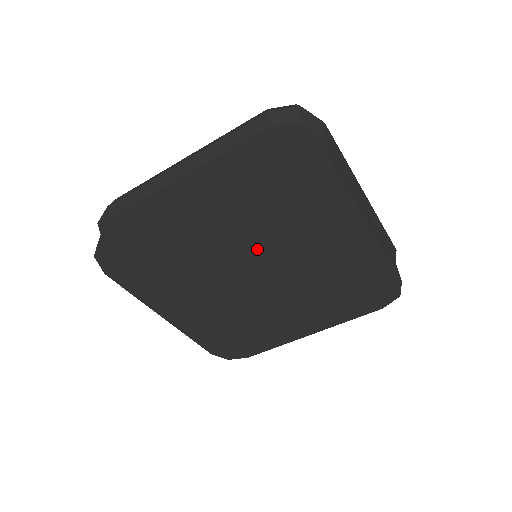
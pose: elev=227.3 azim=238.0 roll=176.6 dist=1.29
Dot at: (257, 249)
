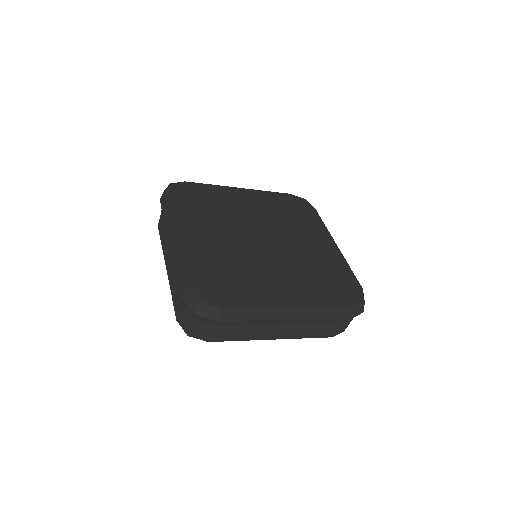
Dot at: occluded
